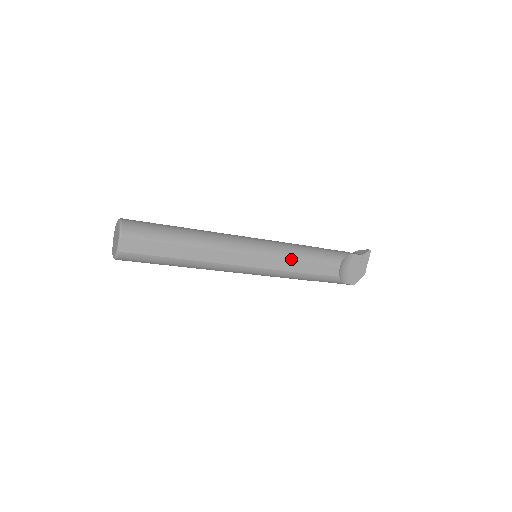
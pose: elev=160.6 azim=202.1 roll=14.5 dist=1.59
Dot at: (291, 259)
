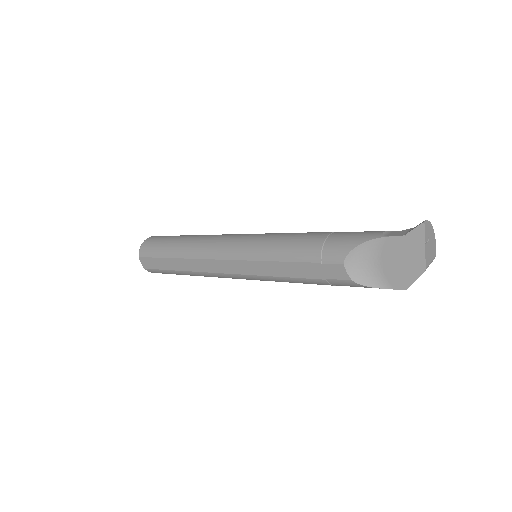
Dot at: (270, 261)
